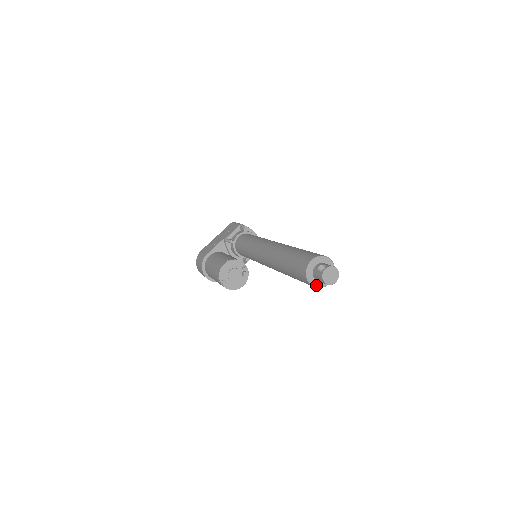
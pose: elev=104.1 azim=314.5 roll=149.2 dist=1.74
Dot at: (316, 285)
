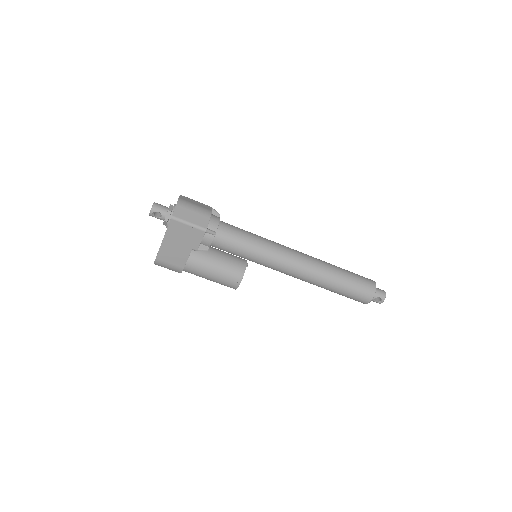
Dot at: occluded
